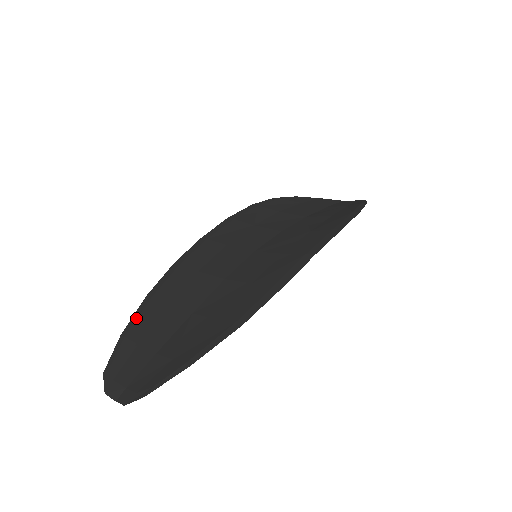
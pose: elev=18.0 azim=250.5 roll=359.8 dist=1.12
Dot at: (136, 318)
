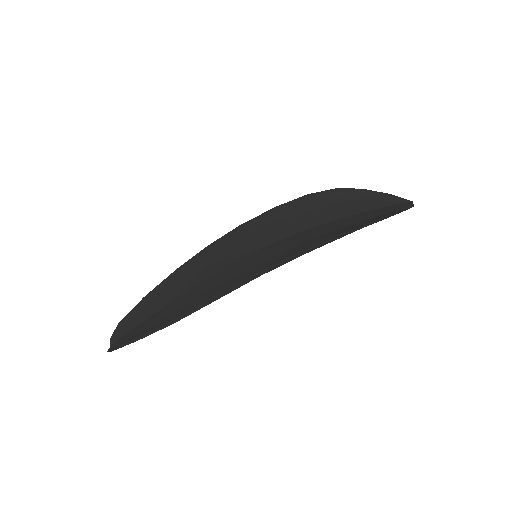
Dot at: (157, 287)
